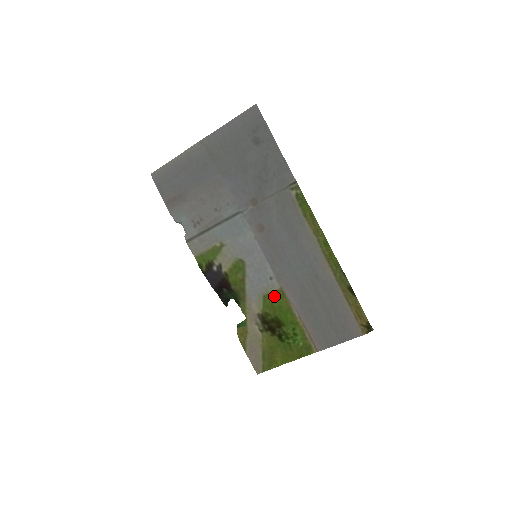
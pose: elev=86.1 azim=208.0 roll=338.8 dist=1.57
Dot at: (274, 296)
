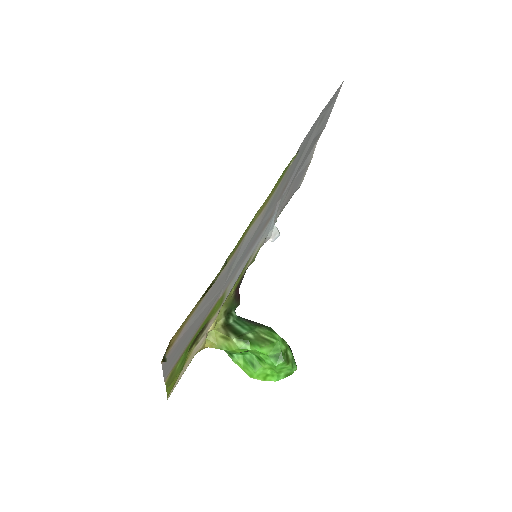
Dot at: (222, 300)
